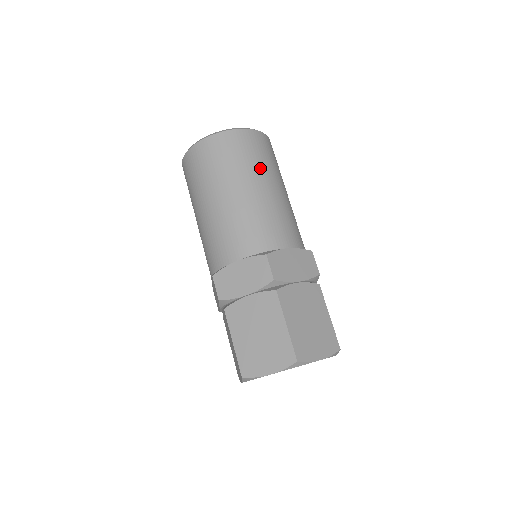
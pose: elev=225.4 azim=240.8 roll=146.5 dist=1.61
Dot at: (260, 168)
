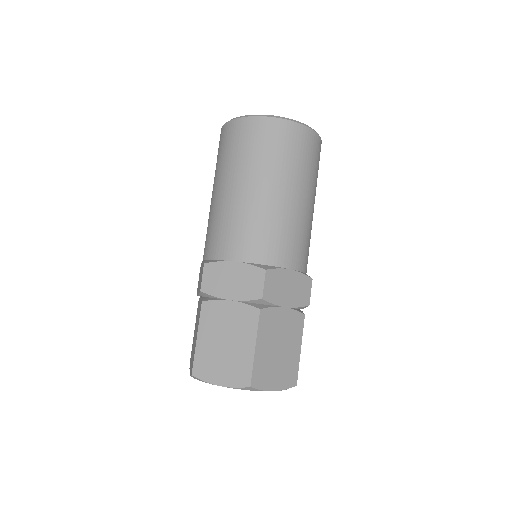
Dot at: (298, 174)
